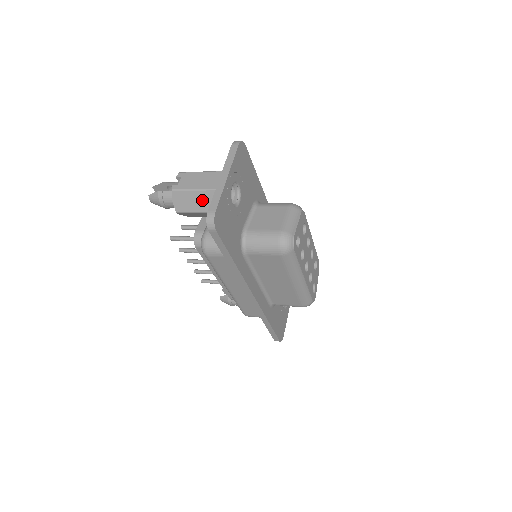
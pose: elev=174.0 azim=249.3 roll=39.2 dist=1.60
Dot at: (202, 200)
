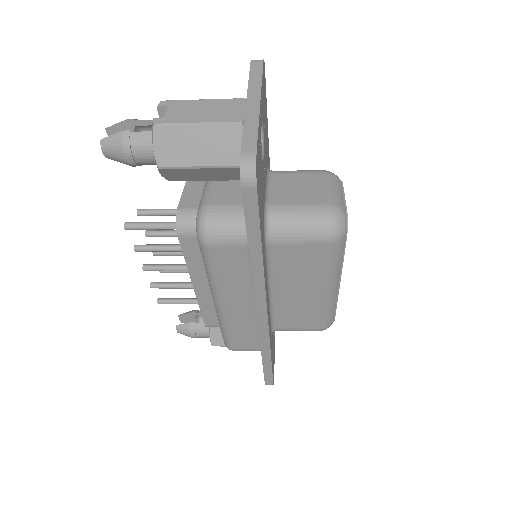
Dot at: (211, 143)
